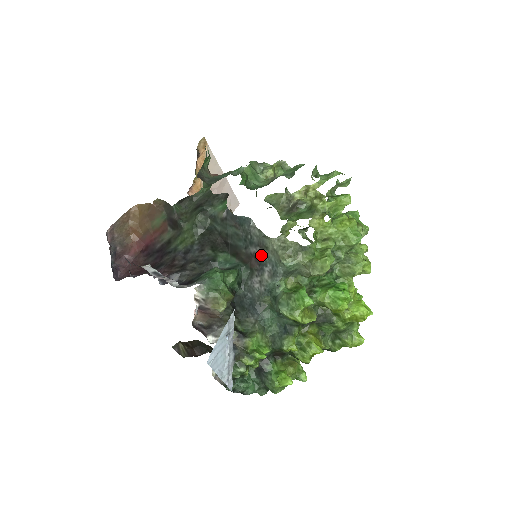
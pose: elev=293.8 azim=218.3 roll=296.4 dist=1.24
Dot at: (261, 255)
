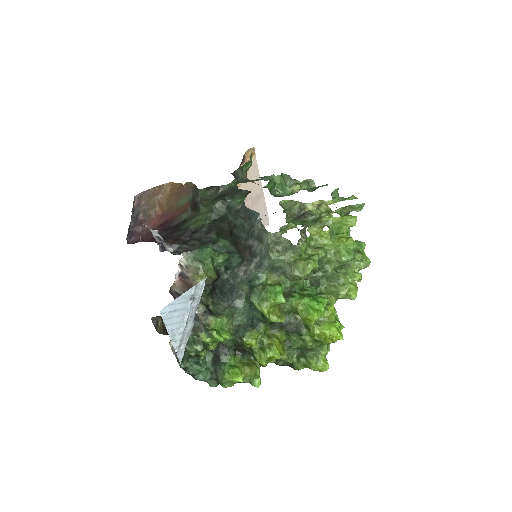
Dot at: (256, 247)
